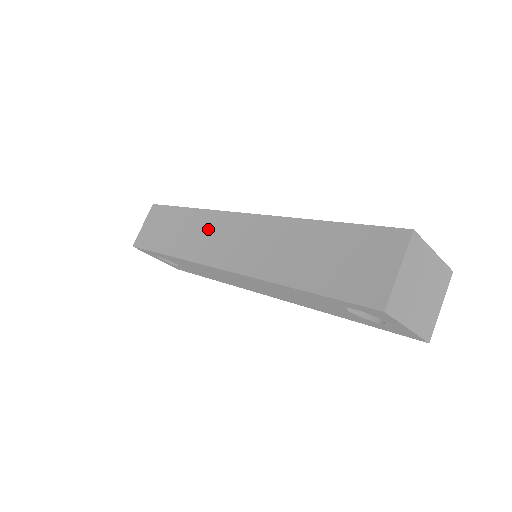
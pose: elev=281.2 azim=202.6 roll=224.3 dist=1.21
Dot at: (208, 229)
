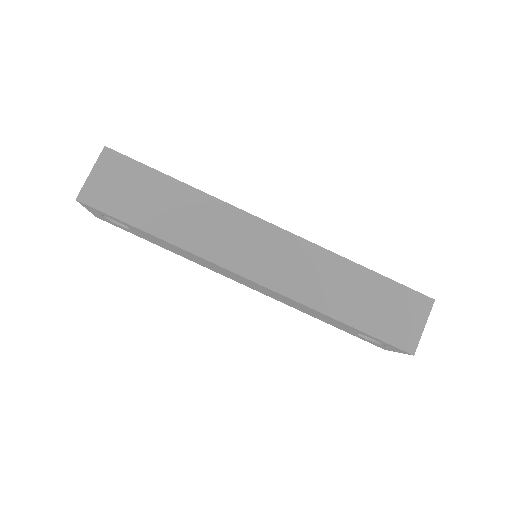
Dot at: (223, 225)
